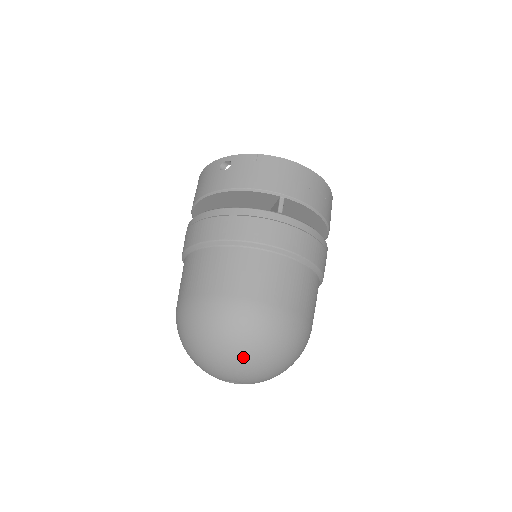
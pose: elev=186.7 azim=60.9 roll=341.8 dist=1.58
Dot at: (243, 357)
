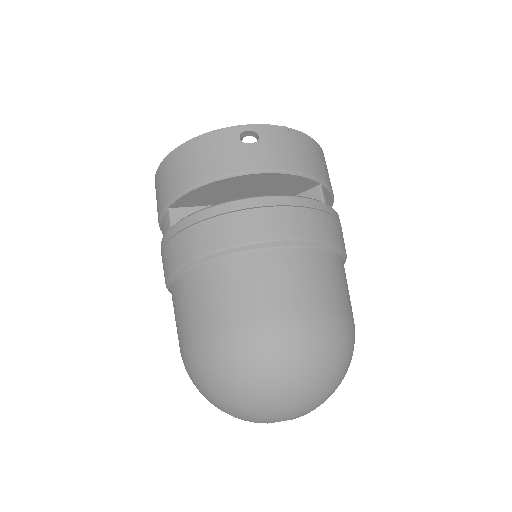
Dot at: (327, 387)
